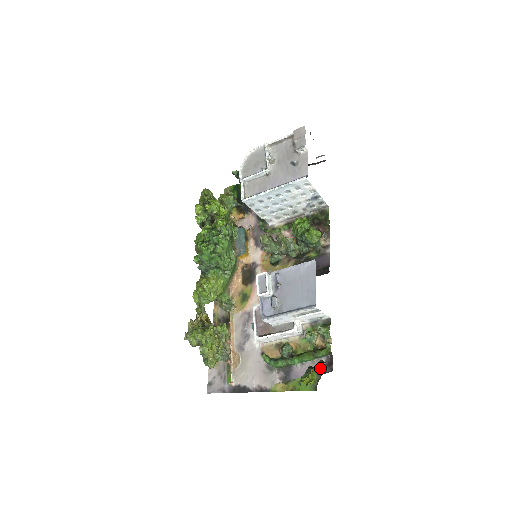
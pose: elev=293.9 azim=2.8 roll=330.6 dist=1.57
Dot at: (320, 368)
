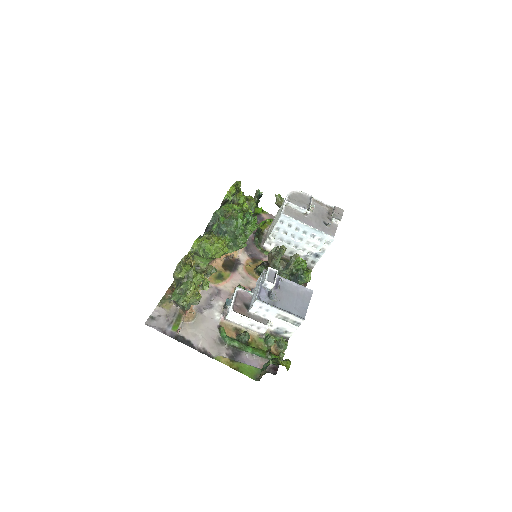
Dot at: occluded
